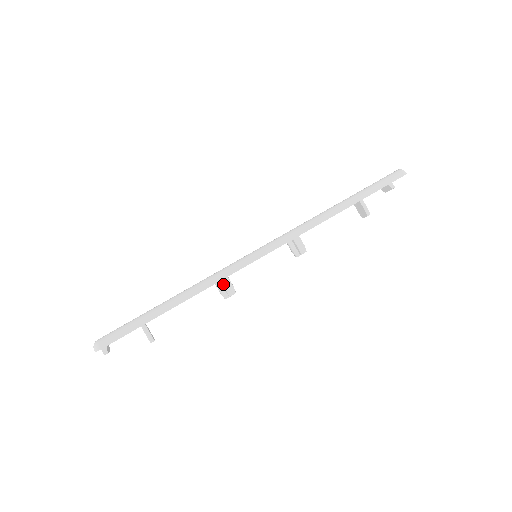
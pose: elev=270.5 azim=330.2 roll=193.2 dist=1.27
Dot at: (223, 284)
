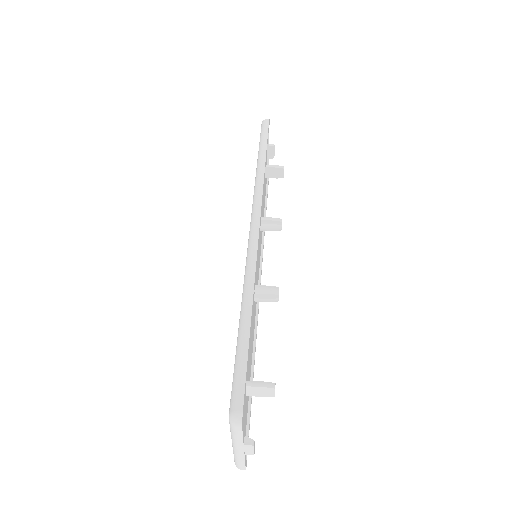
Dot at: (262, 289)
